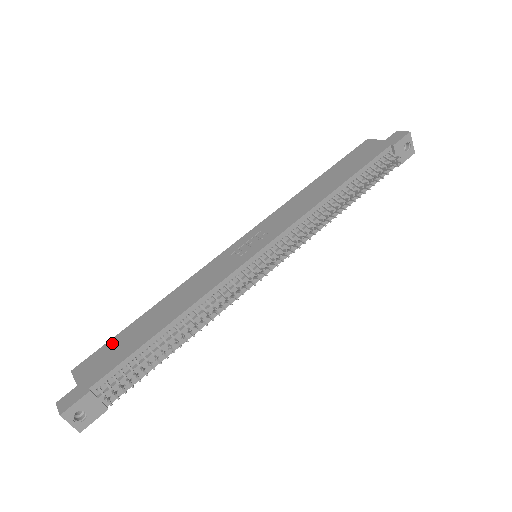
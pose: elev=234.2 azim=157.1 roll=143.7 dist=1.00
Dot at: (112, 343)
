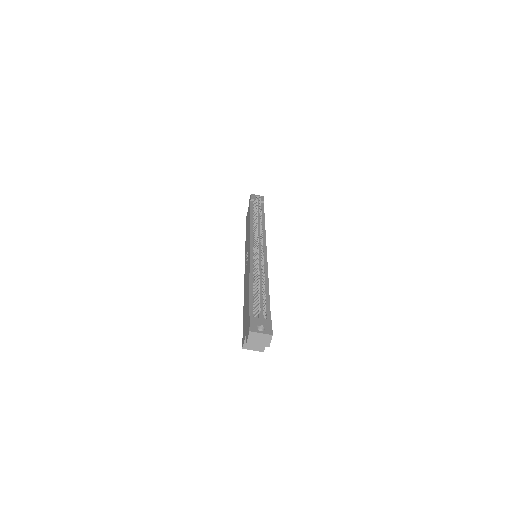
Dot at: (243, 323)
